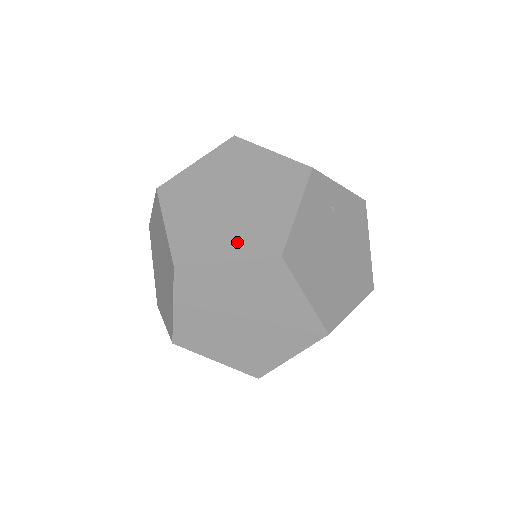
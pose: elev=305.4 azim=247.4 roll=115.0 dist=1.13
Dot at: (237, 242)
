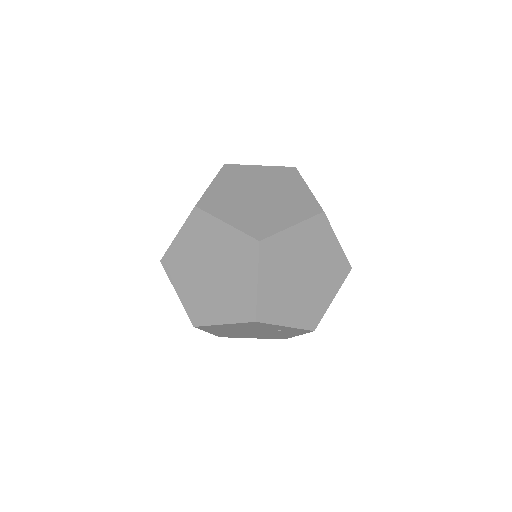
Dot at: occluded
